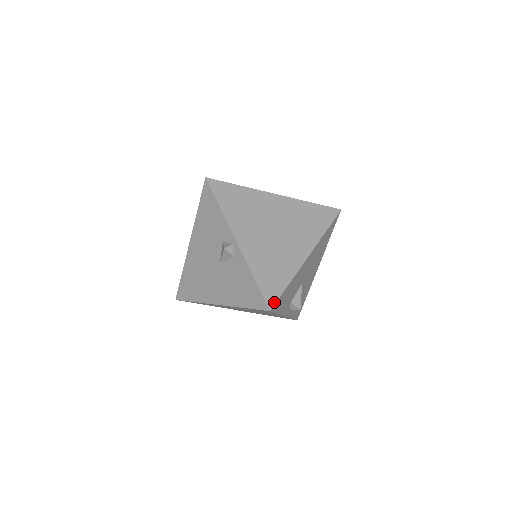
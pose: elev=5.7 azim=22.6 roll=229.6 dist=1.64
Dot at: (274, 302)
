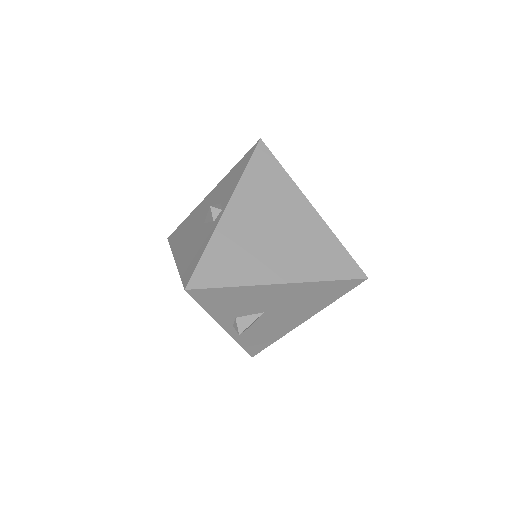
Dot at: (198, 287)
